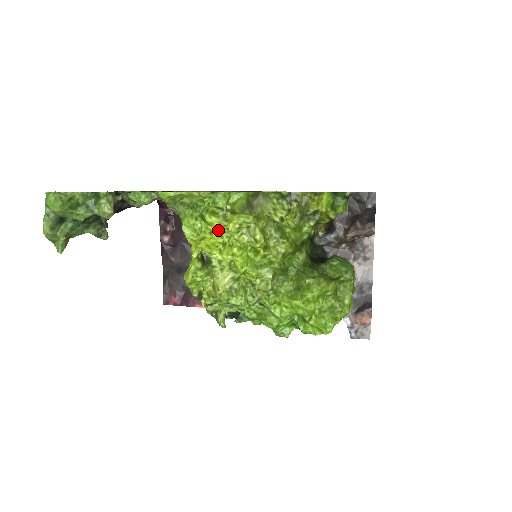
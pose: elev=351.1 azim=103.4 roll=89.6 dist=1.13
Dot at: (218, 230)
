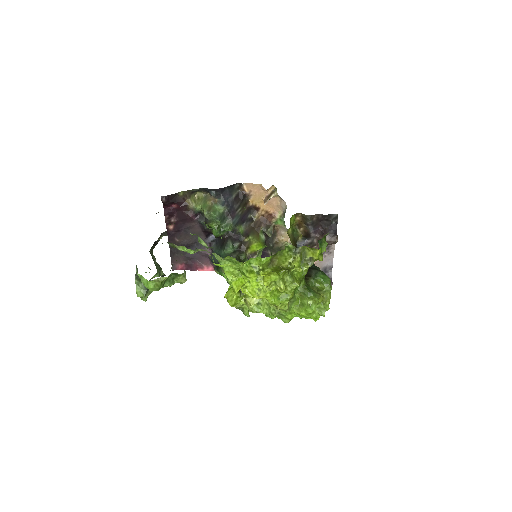
Dot at: (254, 281)
